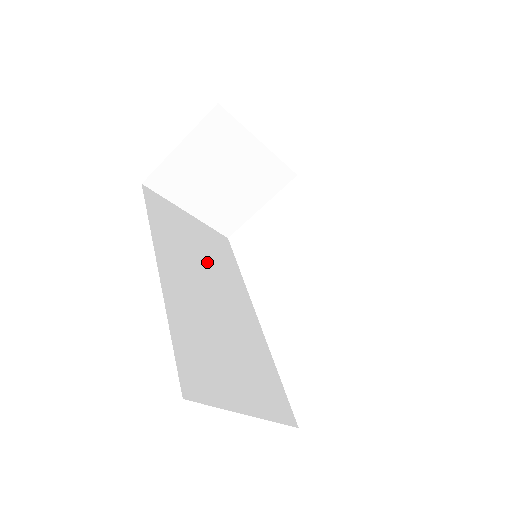
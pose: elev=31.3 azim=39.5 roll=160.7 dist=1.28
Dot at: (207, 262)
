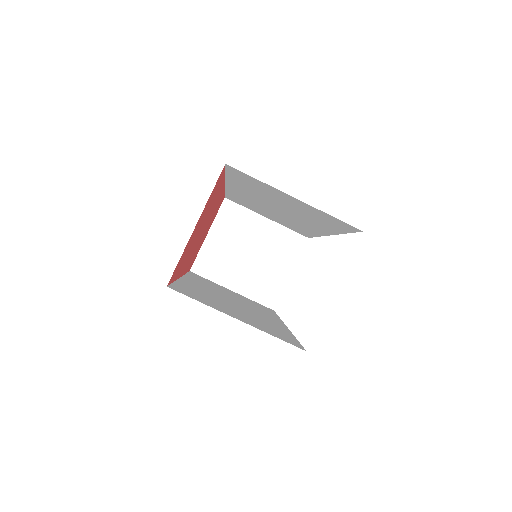
Dot at: (238, 299)
